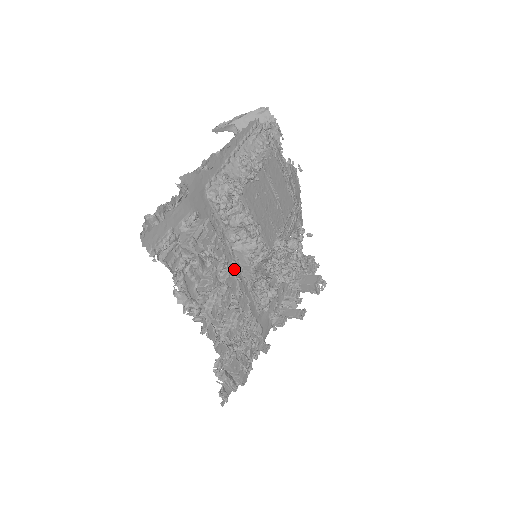
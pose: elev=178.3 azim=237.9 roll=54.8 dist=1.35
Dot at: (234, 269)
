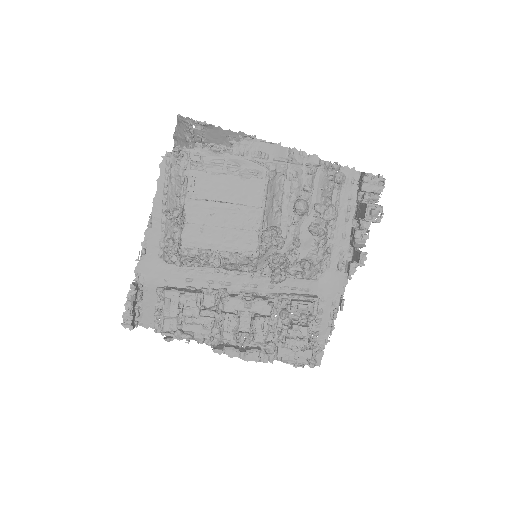
Dot at: (224, 296)
